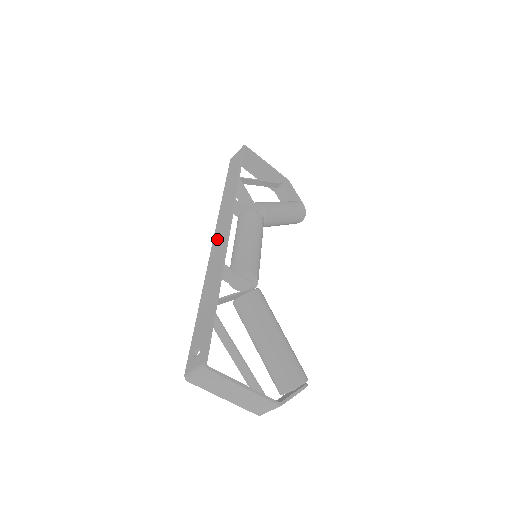
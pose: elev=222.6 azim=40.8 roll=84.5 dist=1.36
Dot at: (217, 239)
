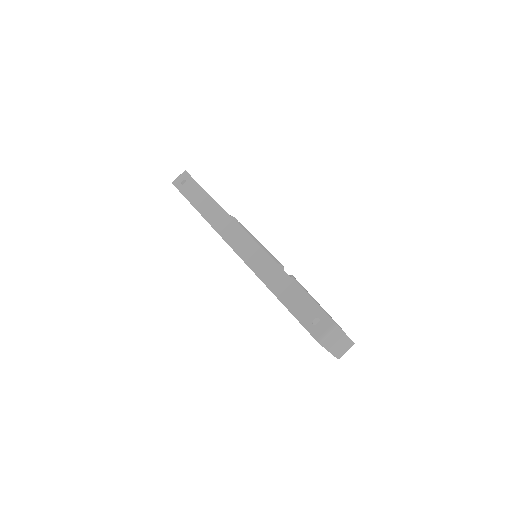
Dot at: (240, 246)
